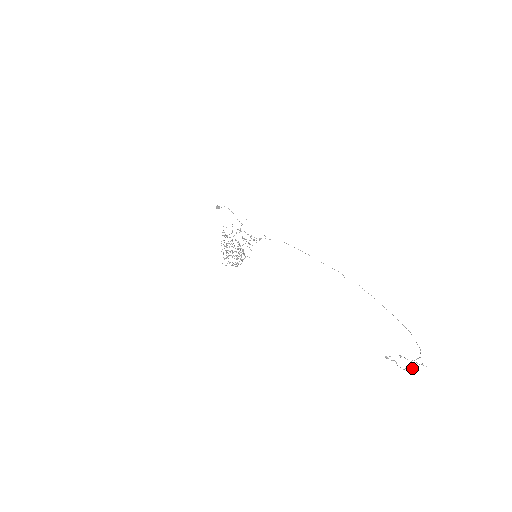
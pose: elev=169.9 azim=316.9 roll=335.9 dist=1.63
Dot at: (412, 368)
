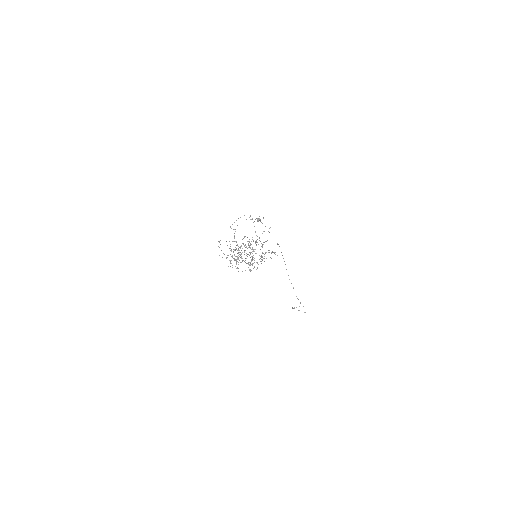
Dot at: (296, 307)
